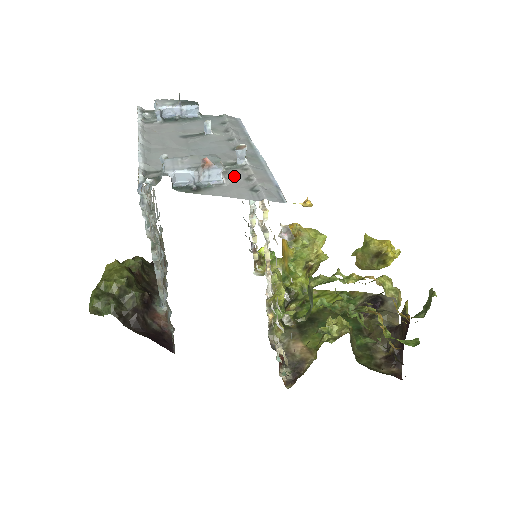
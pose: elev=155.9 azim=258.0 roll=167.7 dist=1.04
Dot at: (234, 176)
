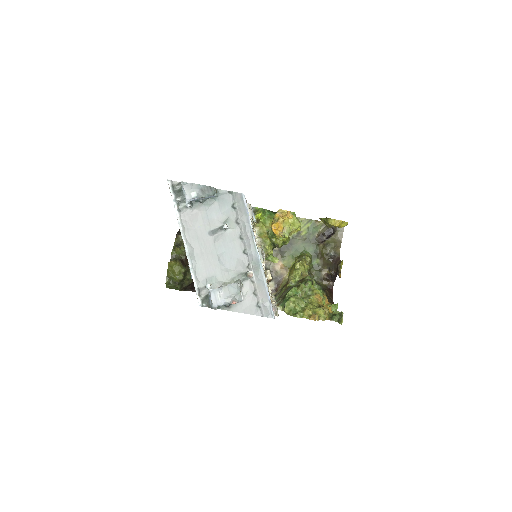
Dot at: (247, 291)
